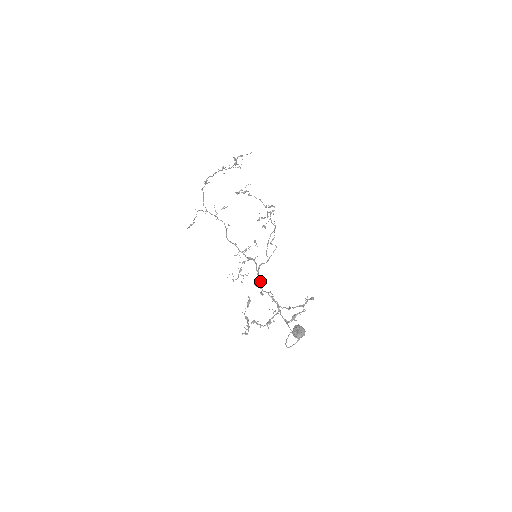
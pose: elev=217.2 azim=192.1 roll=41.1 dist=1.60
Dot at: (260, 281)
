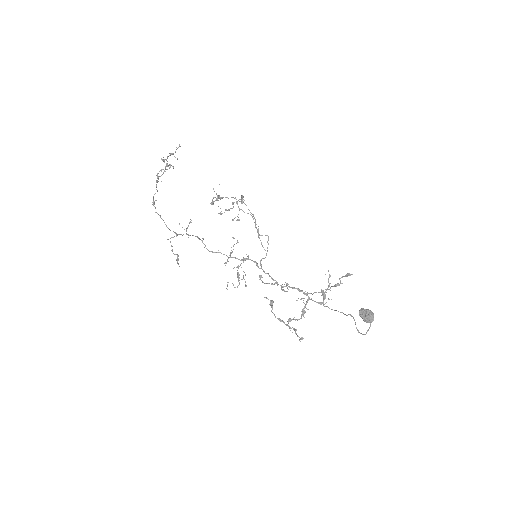
Dot at: (272, 278)
